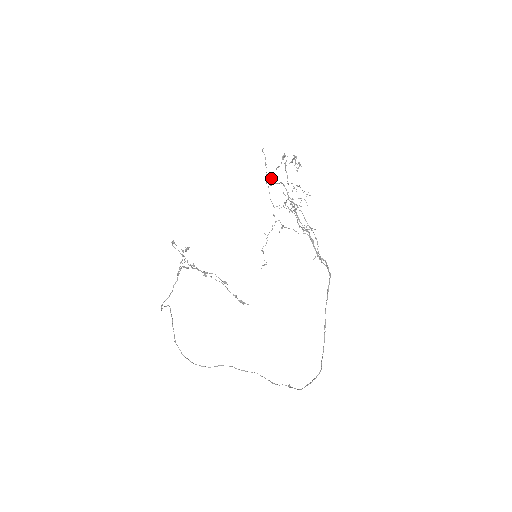
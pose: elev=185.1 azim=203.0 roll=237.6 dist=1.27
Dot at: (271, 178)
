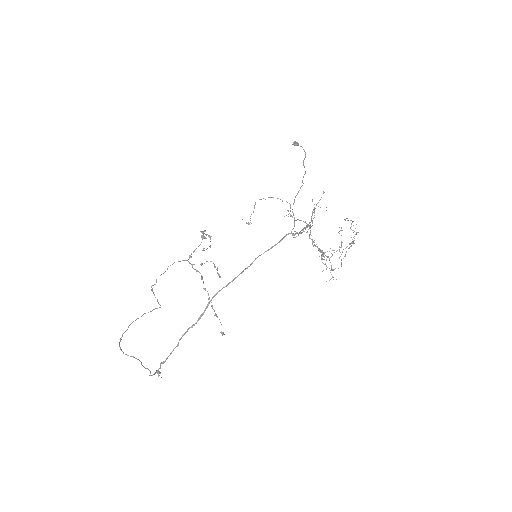
Dot at: (298, 143)
